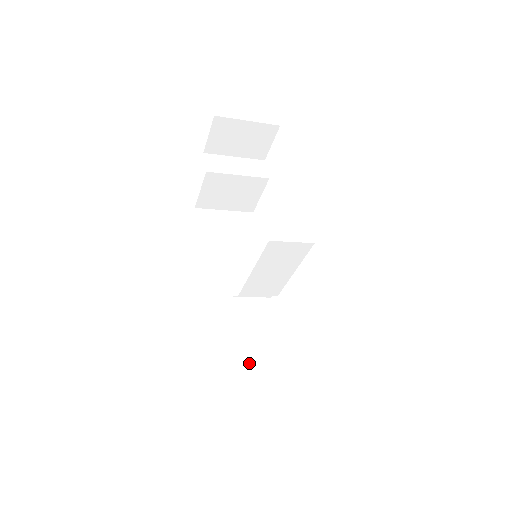
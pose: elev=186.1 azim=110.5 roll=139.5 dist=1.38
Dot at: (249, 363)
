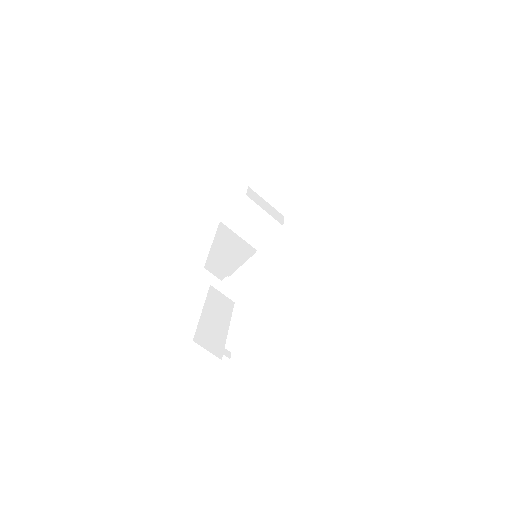
Dot at: (209, 333)
